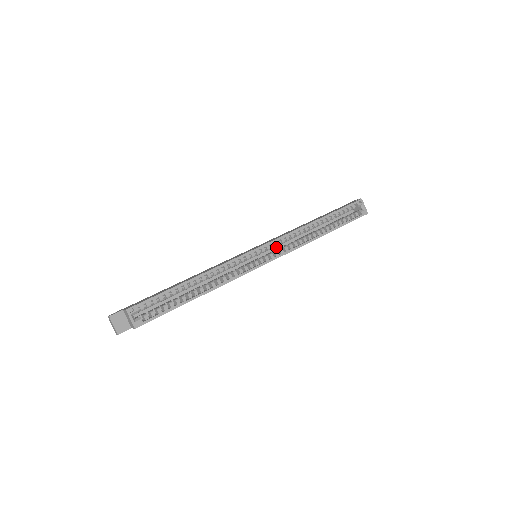
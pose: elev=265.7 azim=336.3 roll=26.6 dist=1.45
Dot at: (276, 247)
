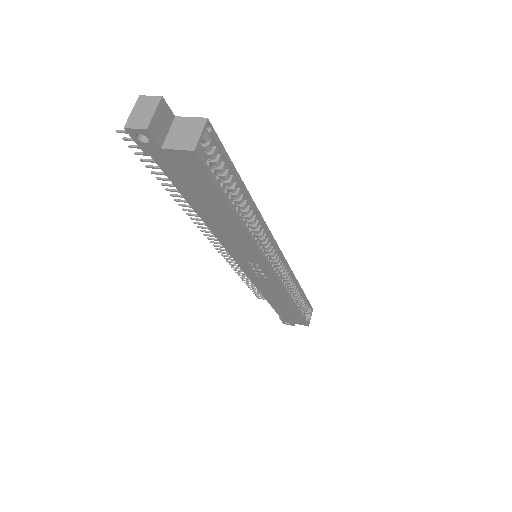
Dot at: occluded
